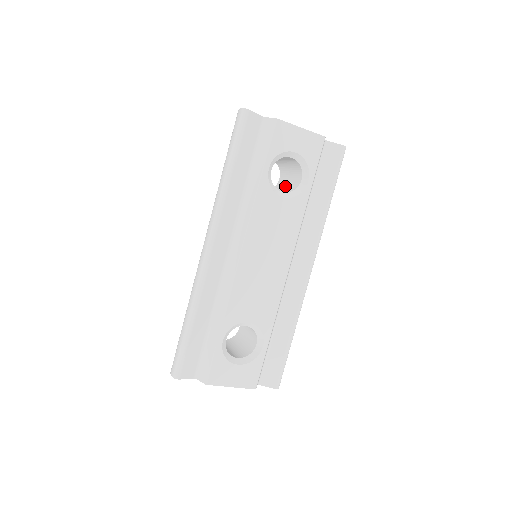
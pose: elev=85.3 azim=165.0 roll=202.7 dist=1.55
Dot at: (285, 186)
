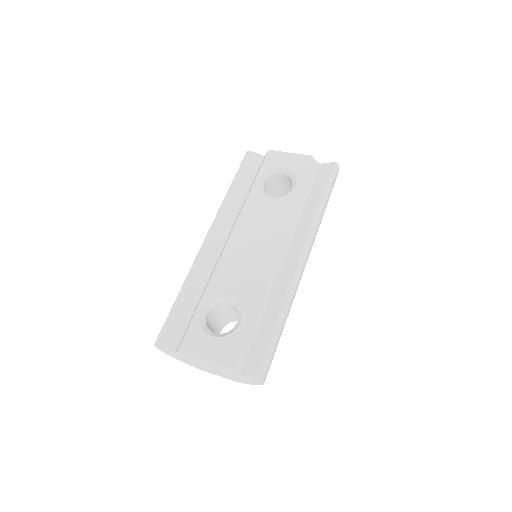
Dot at: occluded
